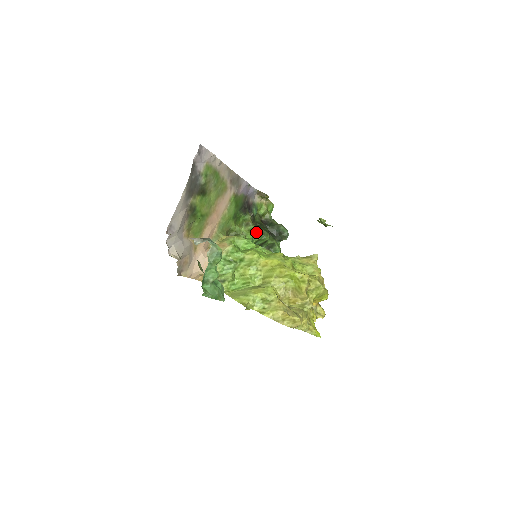
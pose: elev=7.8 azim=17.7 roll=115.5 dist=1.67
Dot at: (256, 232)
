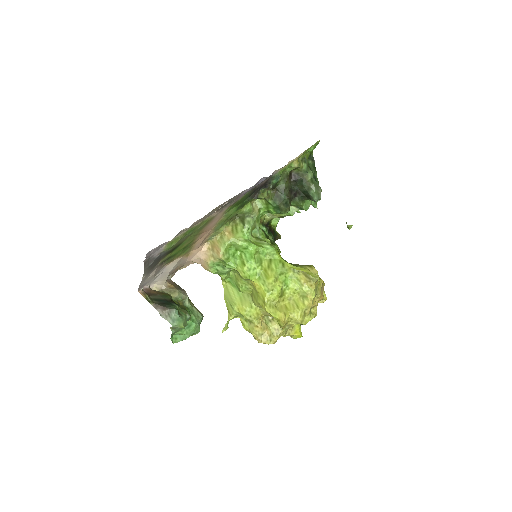
Dot at: (272, 207)
